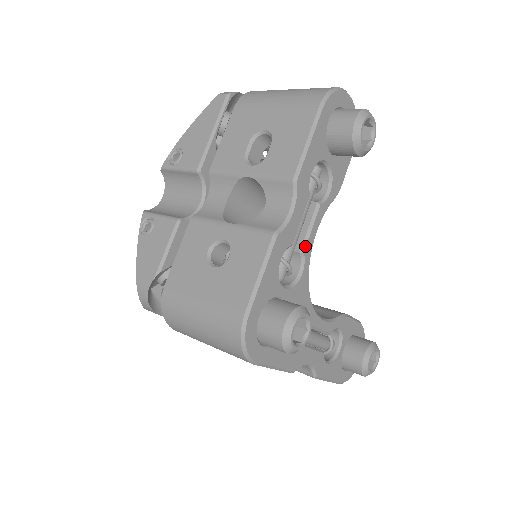
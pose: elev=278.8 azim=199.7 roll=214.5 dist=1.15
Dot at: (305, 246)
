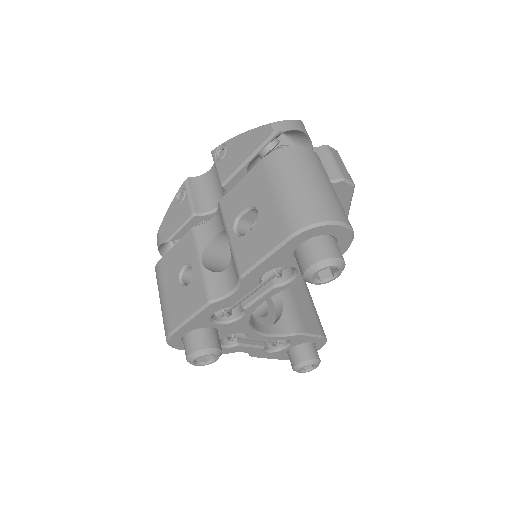
Dot at: (248, 306)
